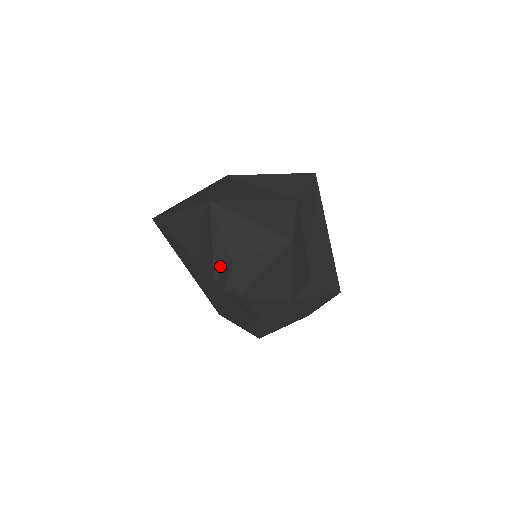
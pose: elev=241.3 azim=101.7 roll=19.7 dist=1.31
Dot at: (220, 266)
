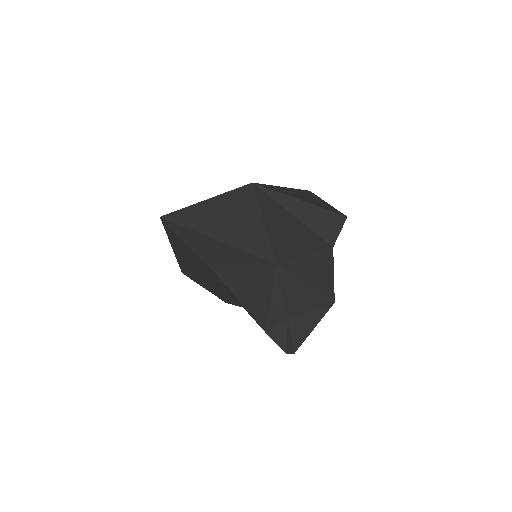
Dot at: (274, 321)
